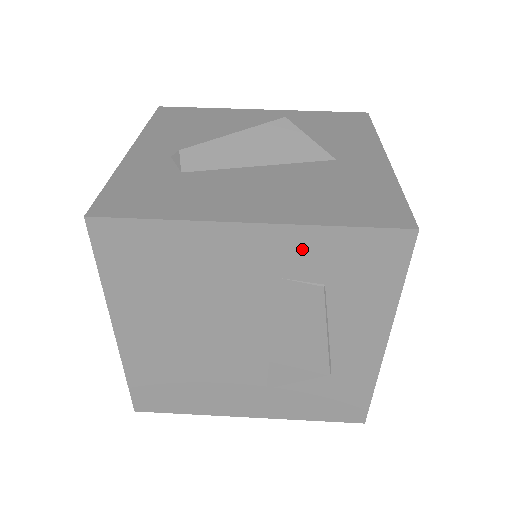
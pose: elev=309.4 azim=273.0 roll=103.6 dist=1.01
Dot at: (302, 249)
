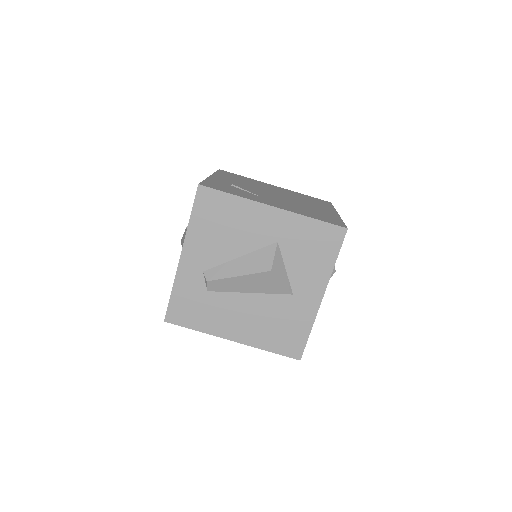
Dot at: occluded
